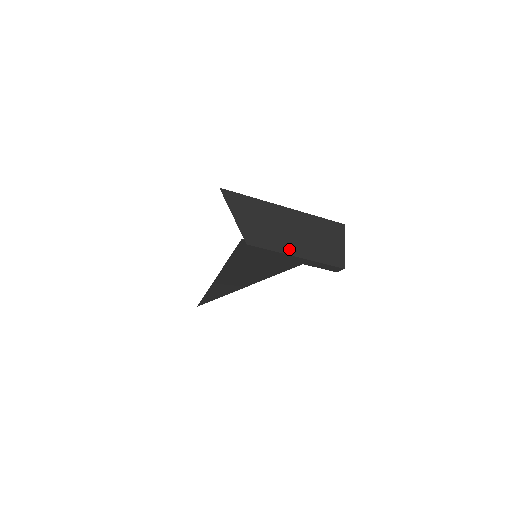
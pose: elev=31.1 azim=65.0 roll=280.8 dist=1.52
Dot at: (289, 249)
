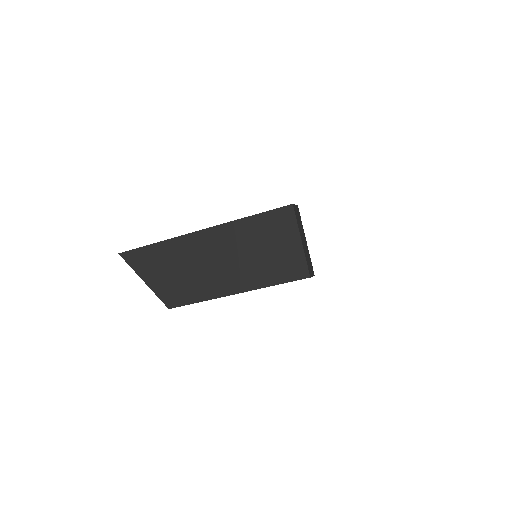
Dot at: (221, 289)
